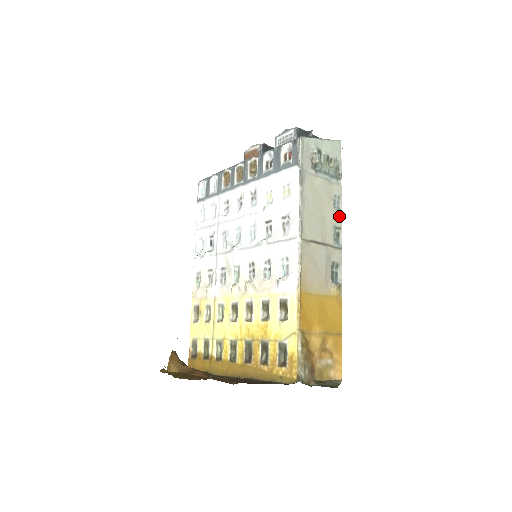
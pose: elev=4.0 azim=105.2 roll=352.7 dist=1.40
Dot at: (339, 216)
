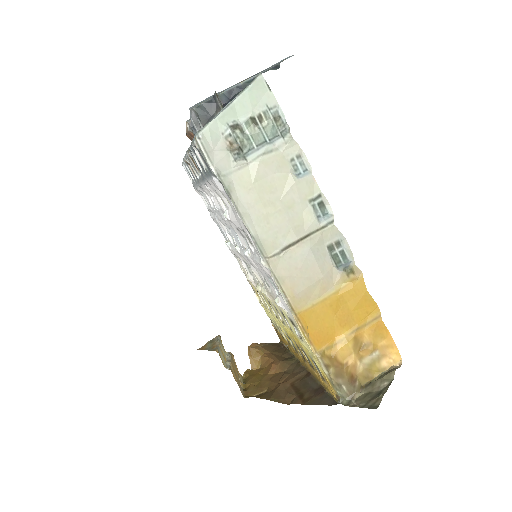
Dot at: (310, 182)
